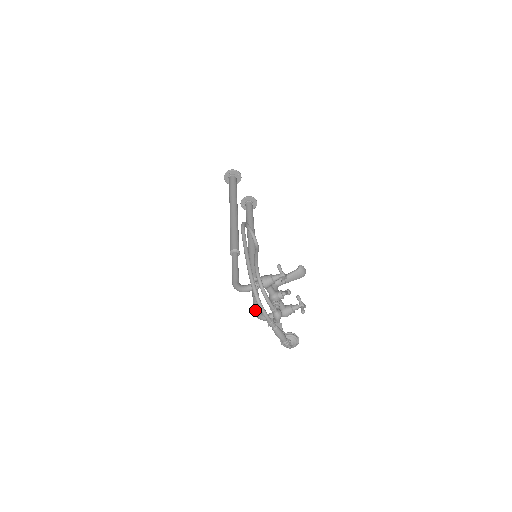
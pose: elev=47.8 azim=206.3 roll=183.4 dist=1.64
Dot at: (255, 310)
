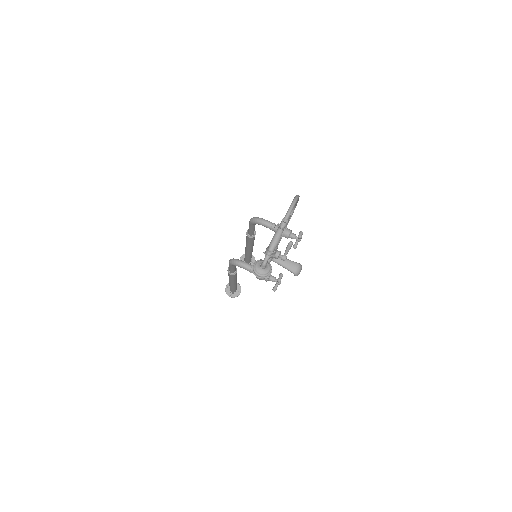
Dot at: occluded
